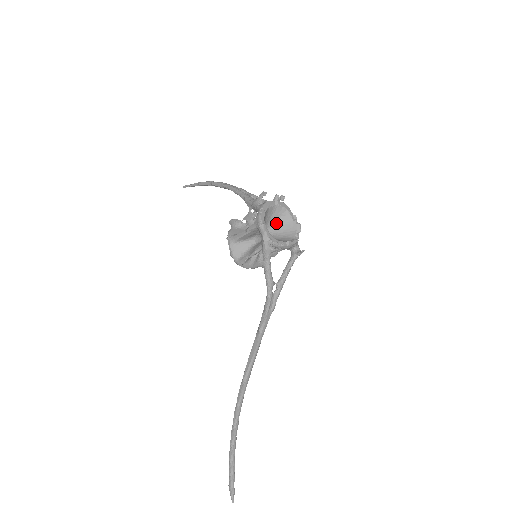
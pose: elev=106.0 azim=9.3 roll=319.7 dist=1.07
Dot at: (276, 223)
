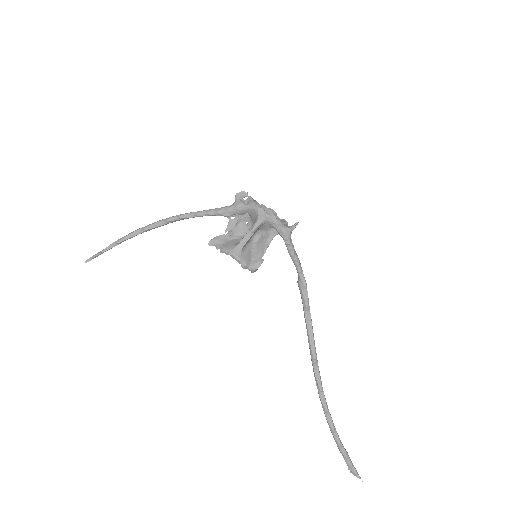
Dot at: occluded
